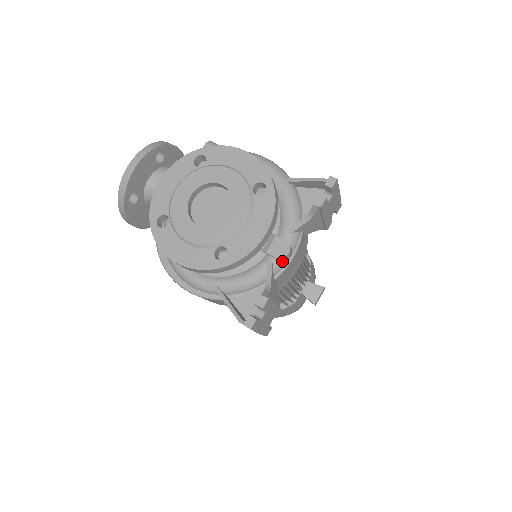
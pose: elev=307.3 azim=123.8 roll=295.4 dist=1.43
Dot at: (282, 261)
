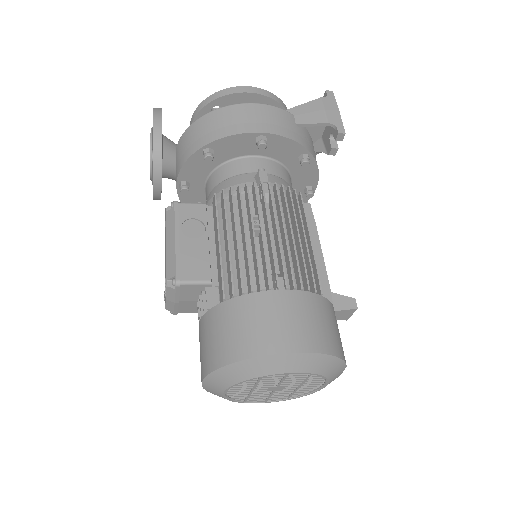
Dot at: occluded
